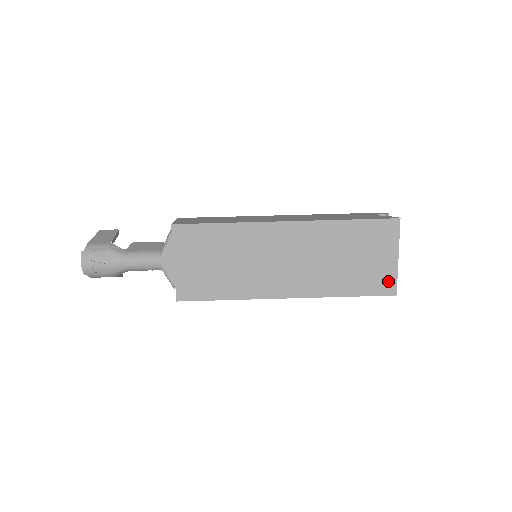
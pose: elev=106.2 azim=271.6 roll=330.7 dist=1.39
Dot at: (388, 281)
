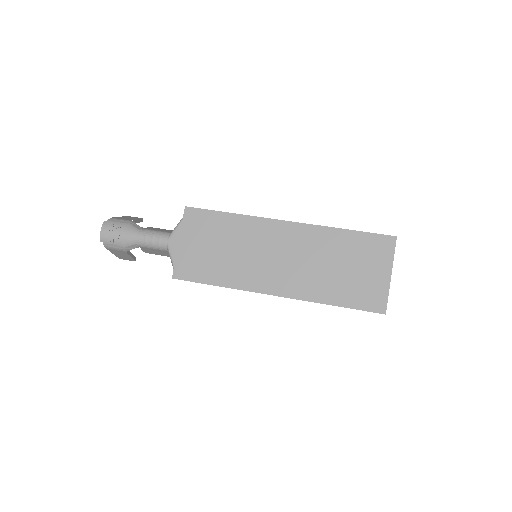
Dot at: (378, 297)
